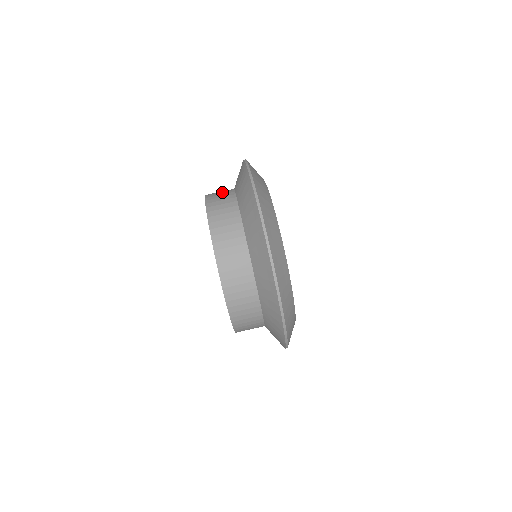
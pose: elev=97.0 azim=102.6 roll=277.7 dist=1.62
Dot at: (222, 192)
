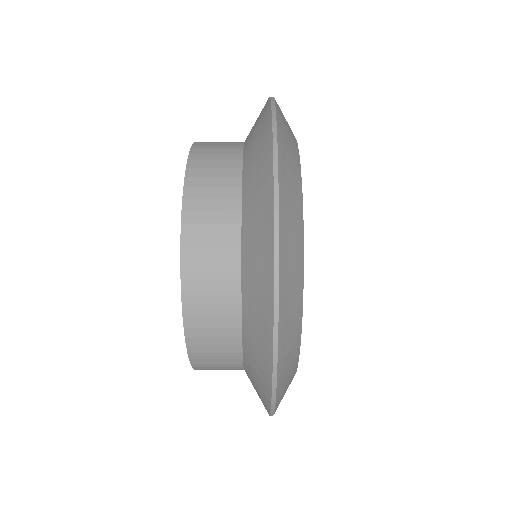
Dot at: occluded
